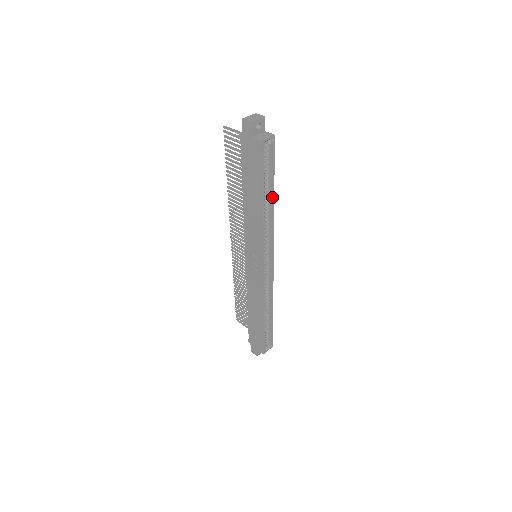
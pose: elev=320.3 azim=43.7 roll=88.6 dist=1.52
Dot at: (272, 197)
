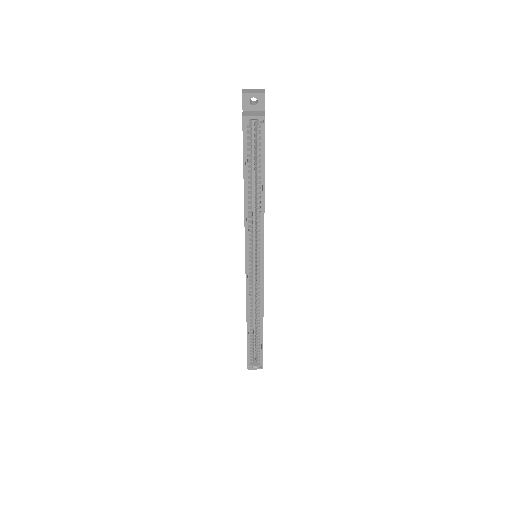
Dot at: (262, 191)
